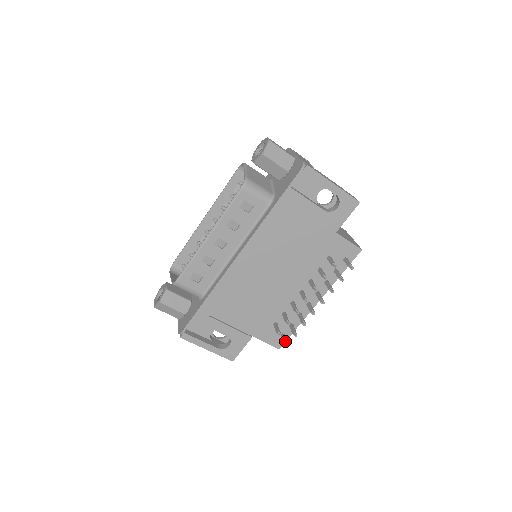
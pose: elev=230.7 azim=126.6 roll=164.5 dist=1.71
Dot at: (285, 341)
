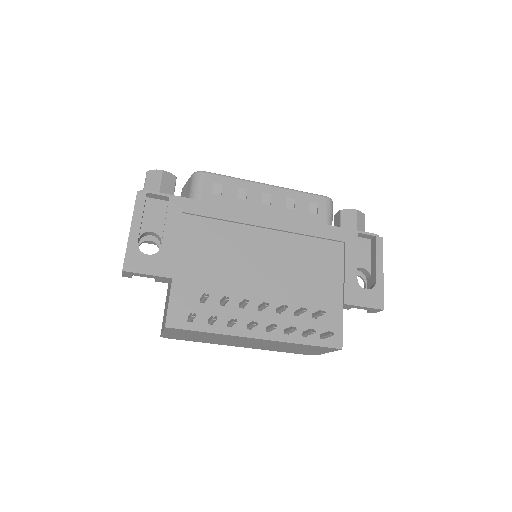
Dot at: occluded
